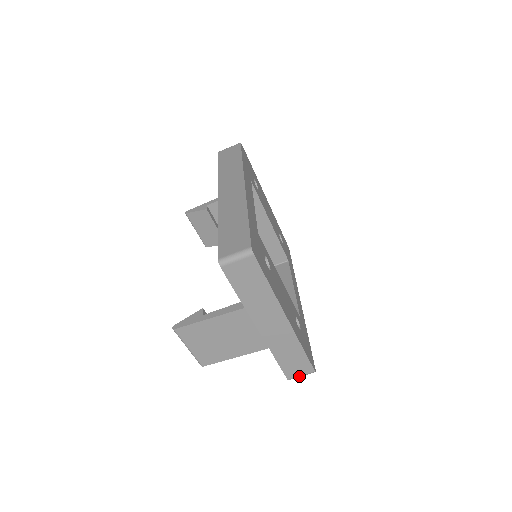
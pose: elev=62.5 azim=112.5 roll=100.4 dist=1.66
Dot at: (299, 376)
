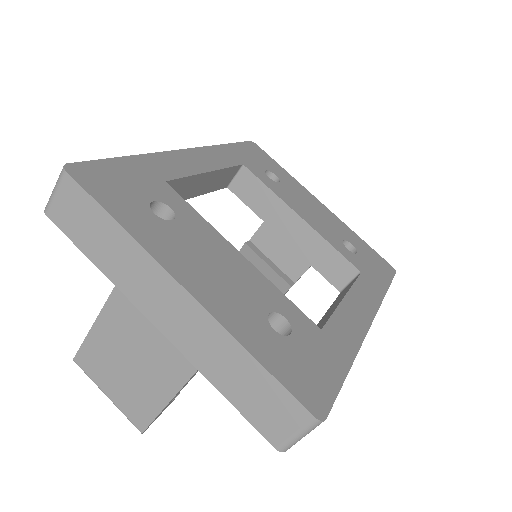
Dot at: (292, 436)
